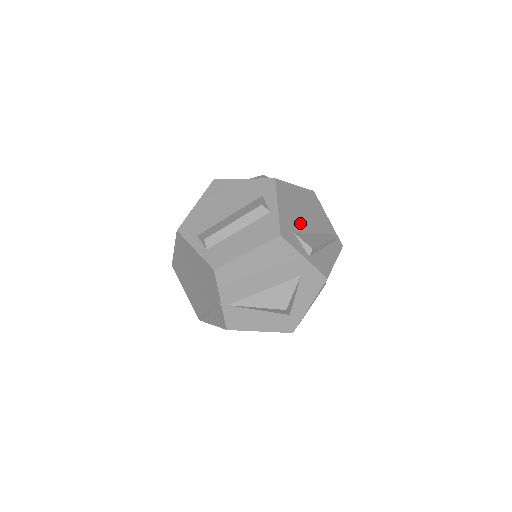
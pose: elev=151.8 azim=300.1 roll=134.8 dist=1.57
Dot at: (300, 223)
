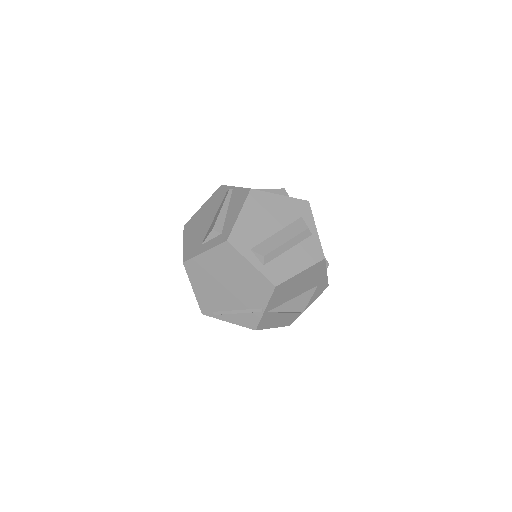
Dot at: occluded
